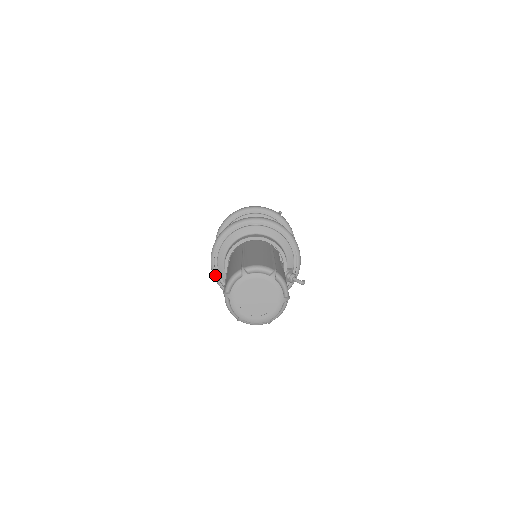
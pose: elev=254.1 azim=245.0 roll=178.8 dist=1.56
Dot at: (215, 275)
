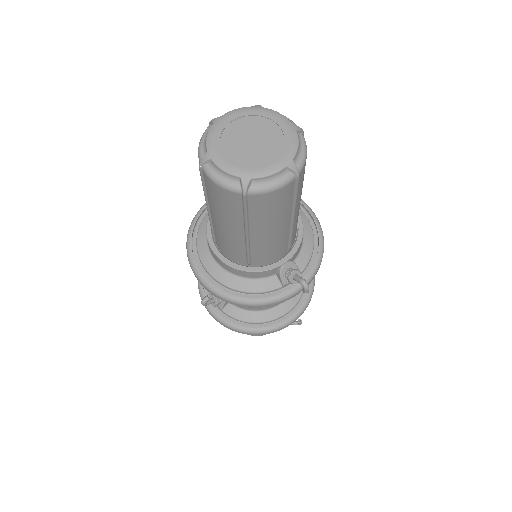
Dot at: (193, 224)
